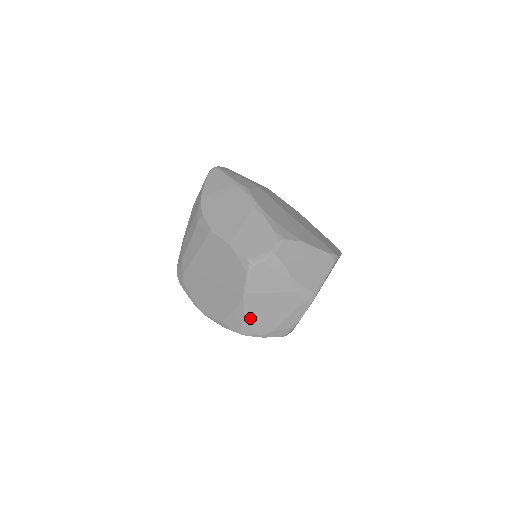
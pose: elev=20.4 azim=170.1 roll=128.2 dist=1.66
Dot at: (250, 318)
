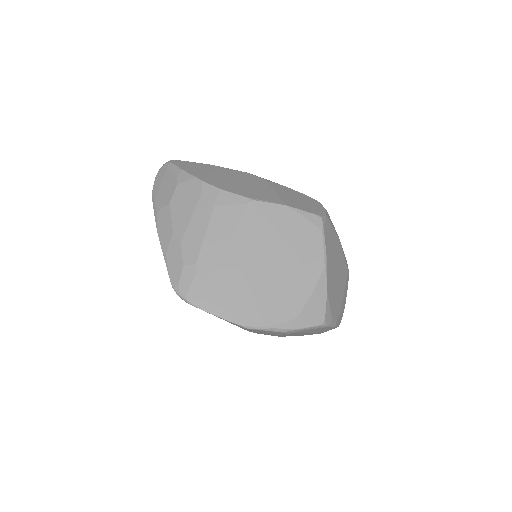
Dot at: (330, 296)
